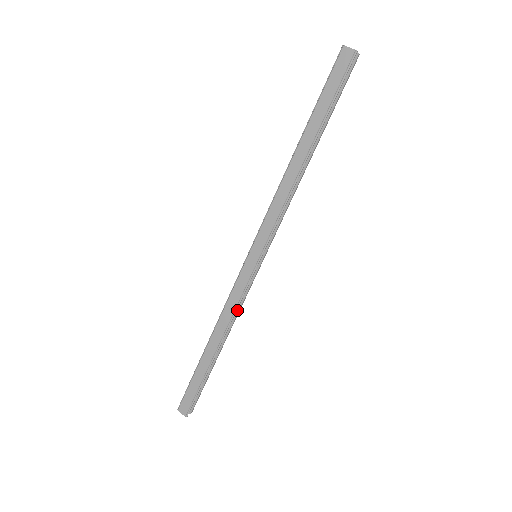
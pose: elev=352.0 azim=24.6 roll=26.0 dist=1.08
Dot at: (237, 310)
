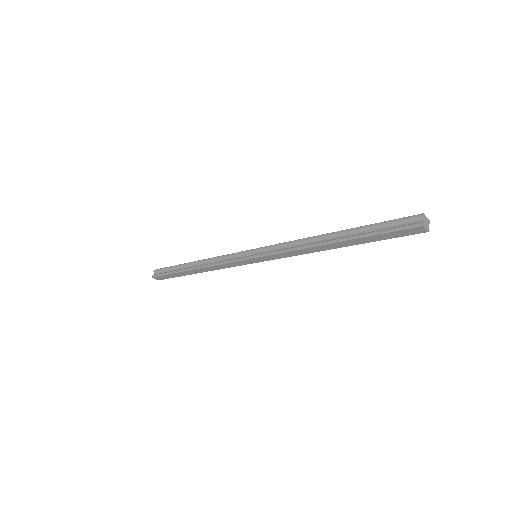
Dot at: occluded
